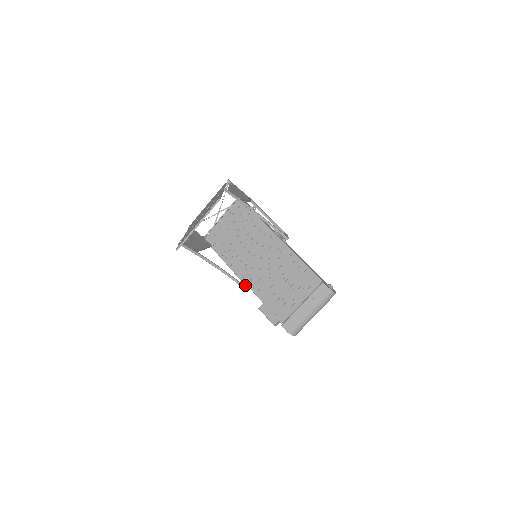
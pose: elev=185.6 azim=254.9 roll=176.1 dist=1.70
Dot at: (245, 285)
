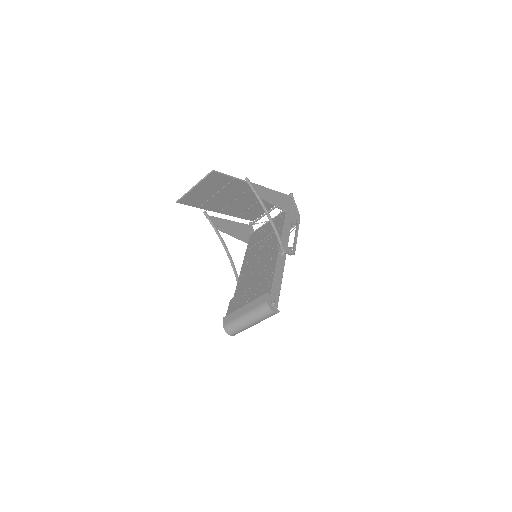
Dot at: occluded
